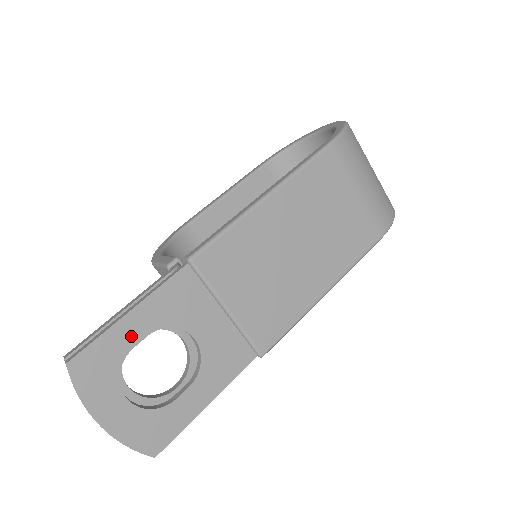
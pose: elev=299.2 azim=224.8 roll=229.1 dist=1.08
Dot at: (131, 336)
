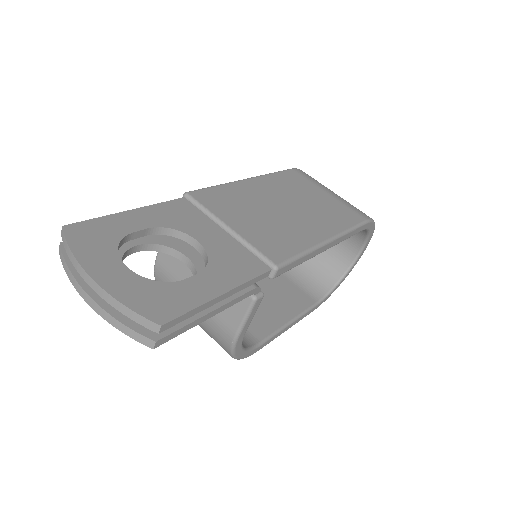
Dot at: (131, 225)
